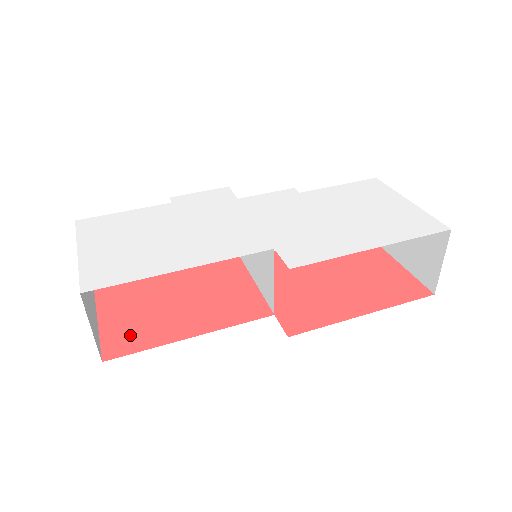
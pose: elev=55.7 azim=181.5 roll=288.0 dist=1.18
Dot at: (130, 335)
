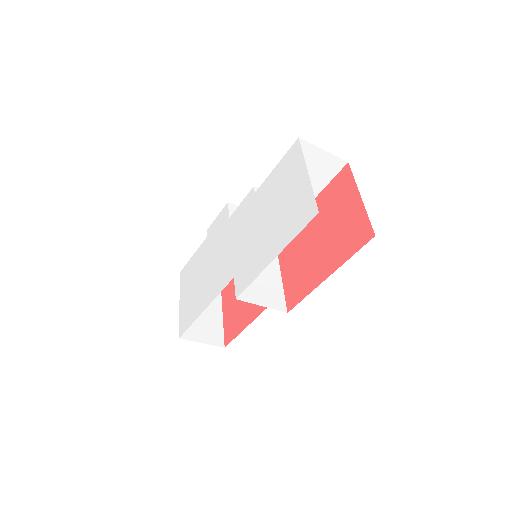
Dot at: (232, 326)
